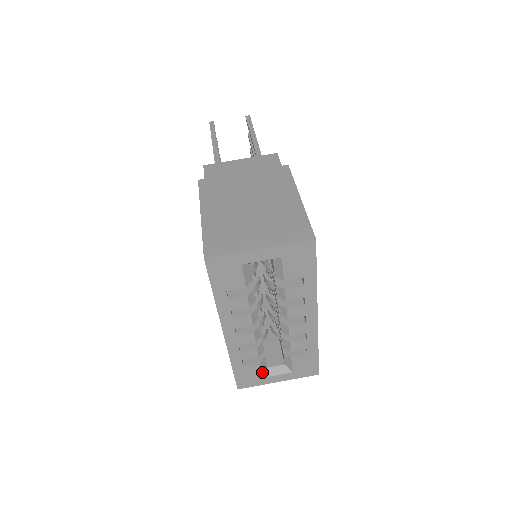
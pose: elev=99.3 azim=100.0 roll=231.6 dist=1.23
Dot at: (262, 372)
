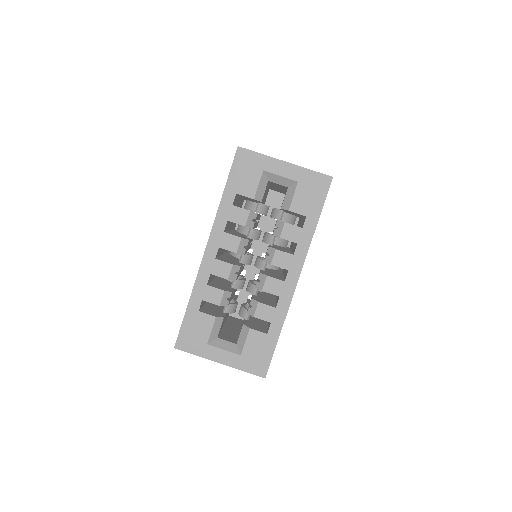
Dot at: (211, 335)
